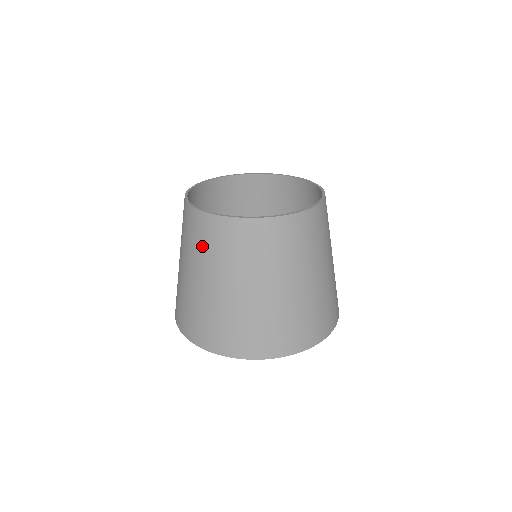
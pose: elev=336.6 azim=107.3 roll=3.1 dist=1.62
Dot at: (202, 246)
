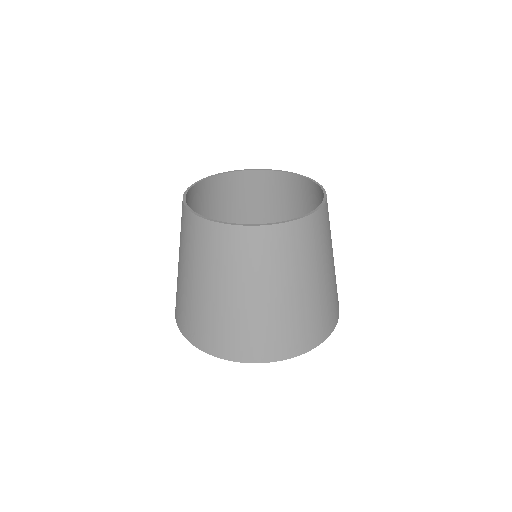
Dot at: (244, 261)
